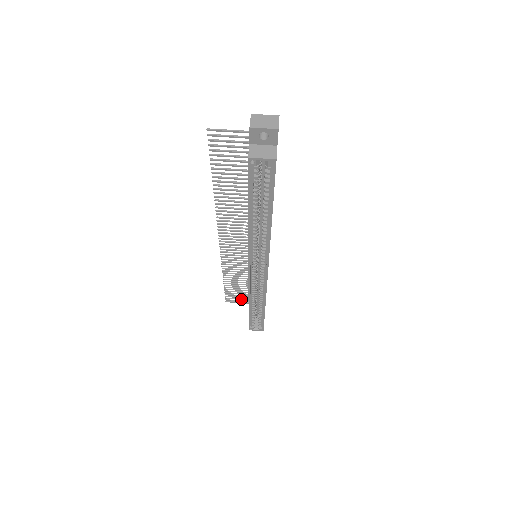
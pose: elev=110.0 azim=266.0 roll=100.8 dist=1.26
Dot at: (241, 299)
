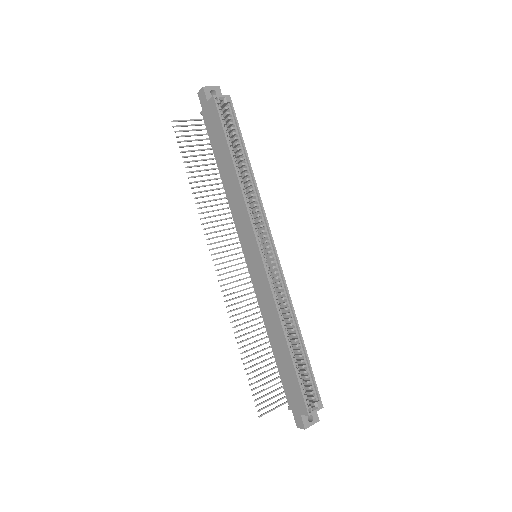
Dot at: (272, 397)
